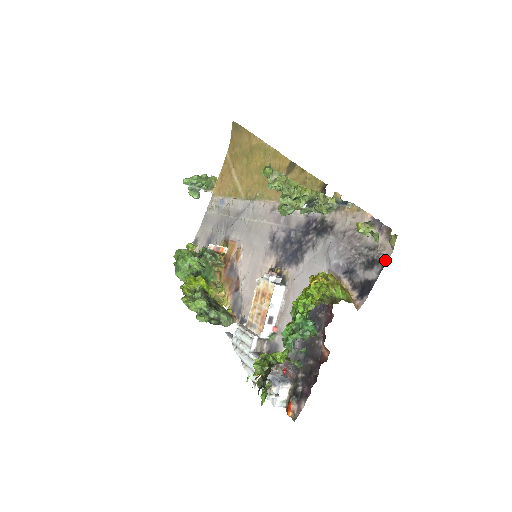
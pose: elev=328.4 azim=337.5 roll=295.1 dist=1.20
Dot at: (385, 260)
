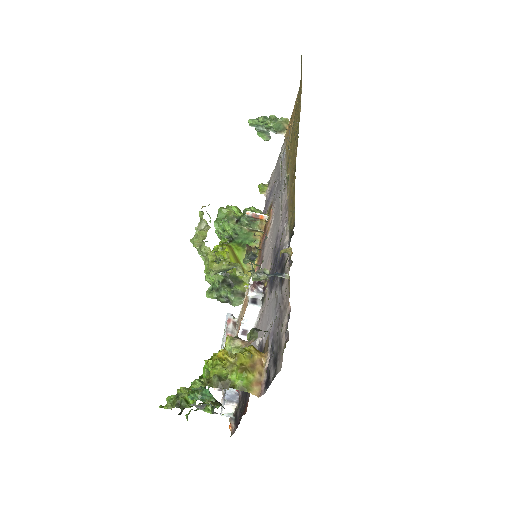
Dot at: (276, 372)
